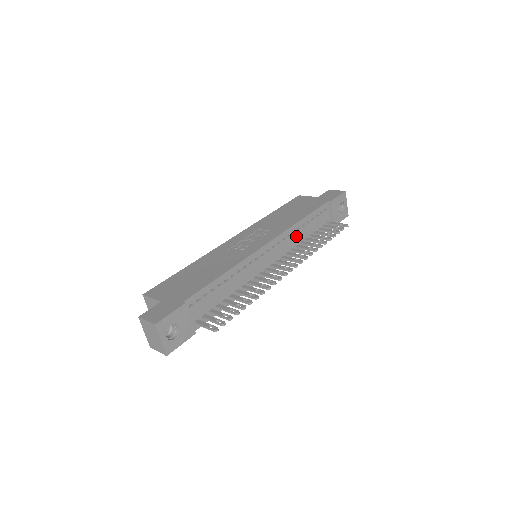
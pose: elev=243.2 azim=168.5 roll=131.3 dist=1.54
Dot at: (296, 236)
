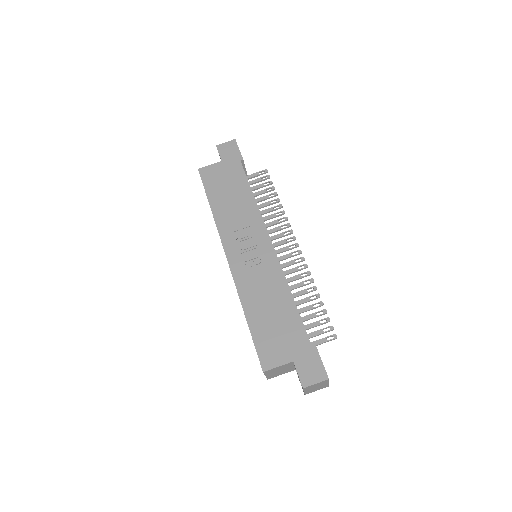
Dot at: occluded
